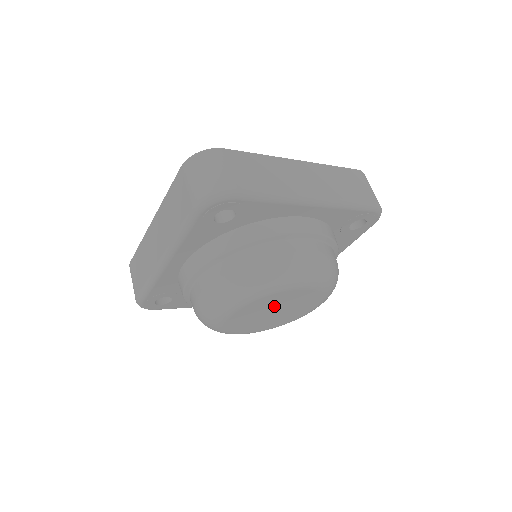
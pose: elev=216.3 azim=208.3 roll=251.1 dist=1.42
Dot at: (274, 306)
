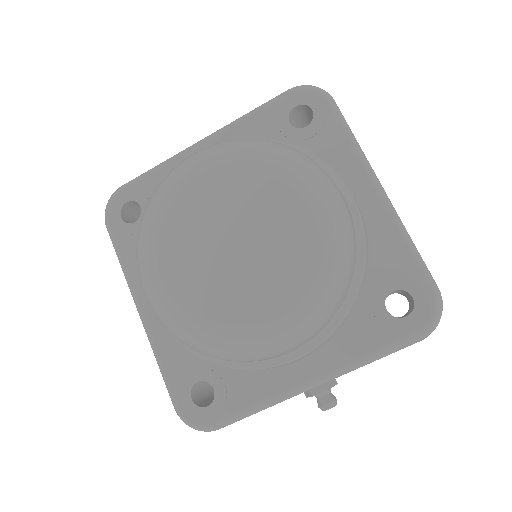
Dot at: (243, 219)
